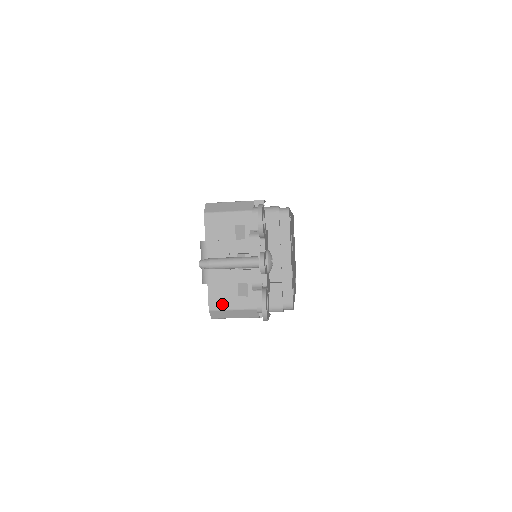
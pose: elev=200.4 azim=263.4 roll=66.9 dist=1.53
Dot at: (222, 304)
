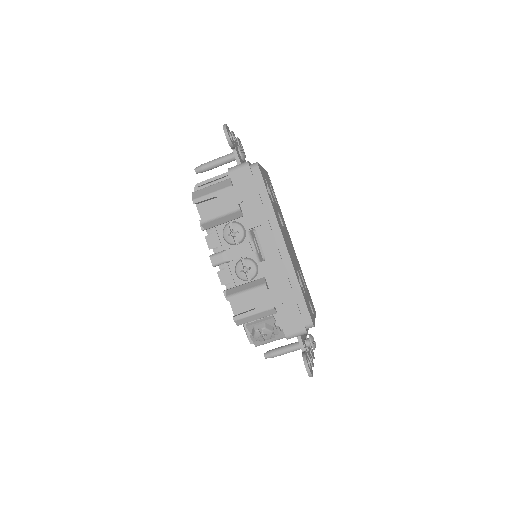
Dot at: occluded
